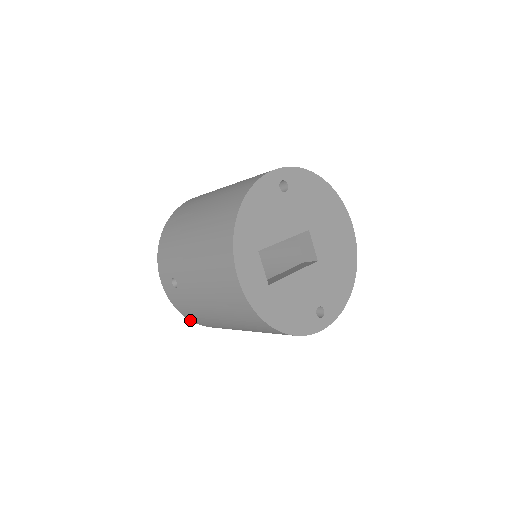
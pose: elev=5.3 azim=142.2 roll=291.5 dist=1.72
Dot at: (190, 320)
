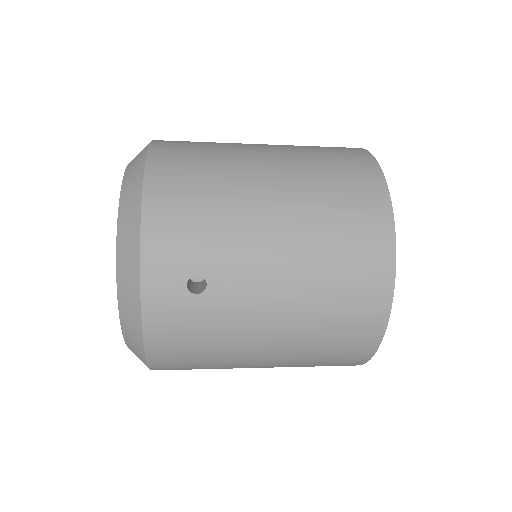
Dot at: (146, 358)
